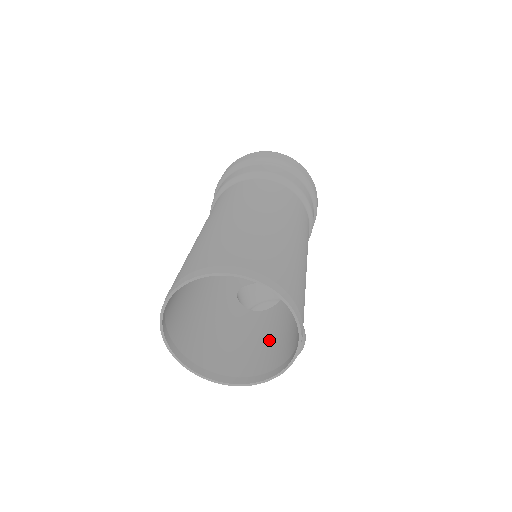
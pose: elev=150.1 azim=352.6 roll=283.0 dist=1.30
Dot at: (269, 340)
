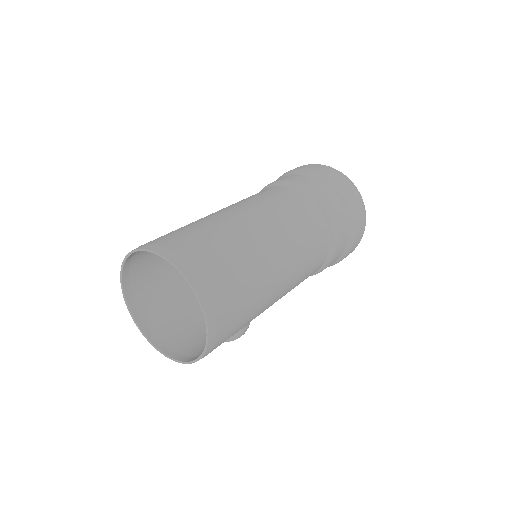
Dot at: (199, 325)
